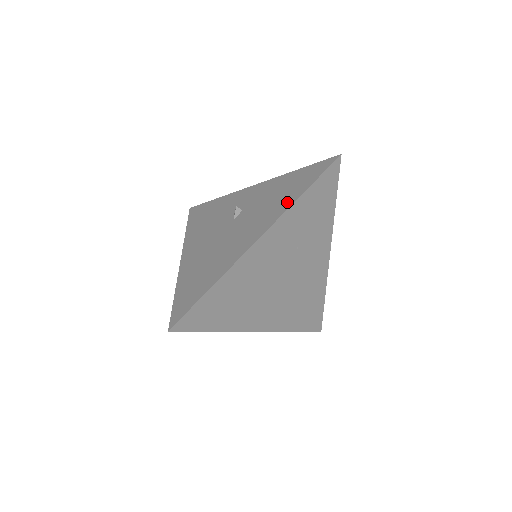
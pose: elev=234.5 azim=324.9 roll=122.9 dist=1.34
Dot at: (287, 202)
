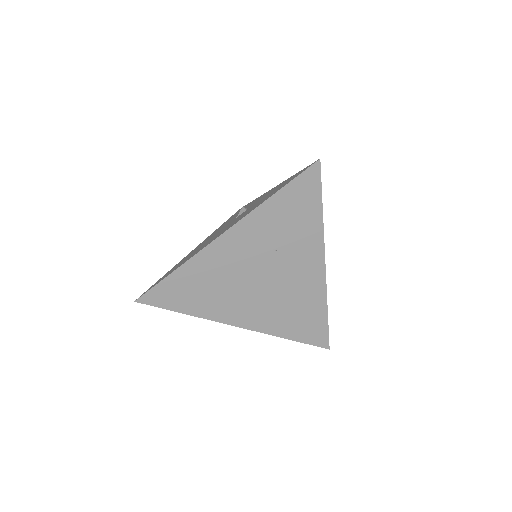
Dot at: occluded
